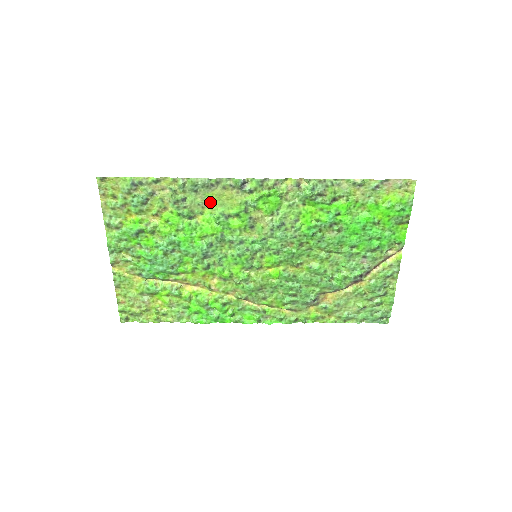
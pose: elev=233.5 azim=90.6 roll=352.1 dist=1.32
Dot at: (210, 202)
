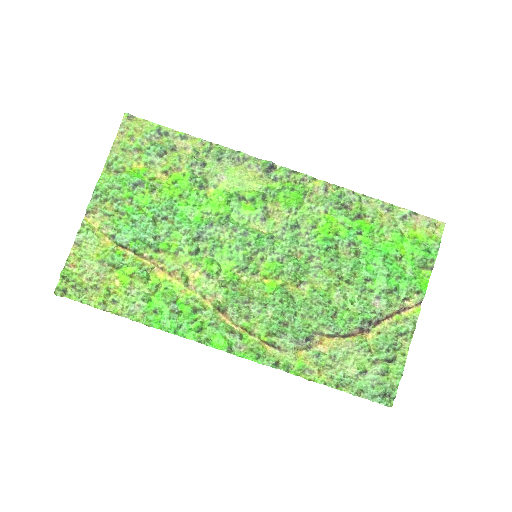
Dot at: (229, 177)
